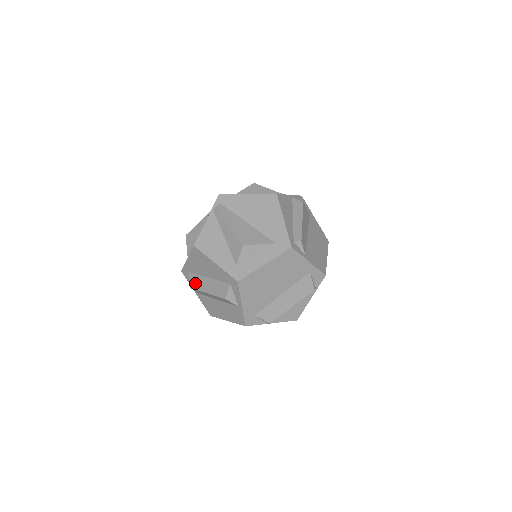
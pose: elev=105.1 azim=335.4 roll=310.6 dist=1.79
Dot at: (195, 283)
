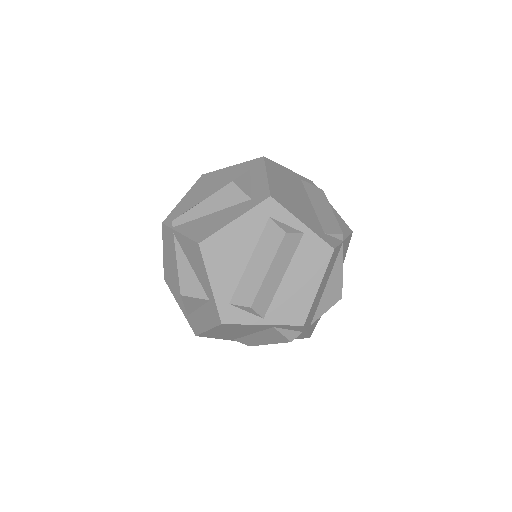
Dot at: (247, 293)
